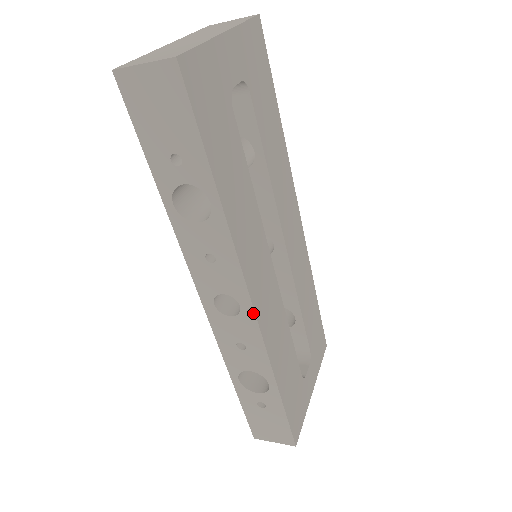
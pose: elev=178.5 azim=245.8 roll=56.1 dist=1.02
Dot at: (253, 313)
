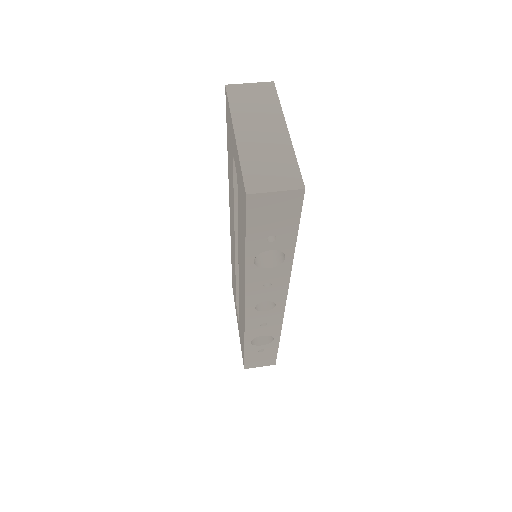
Dot at: (284, 307)
